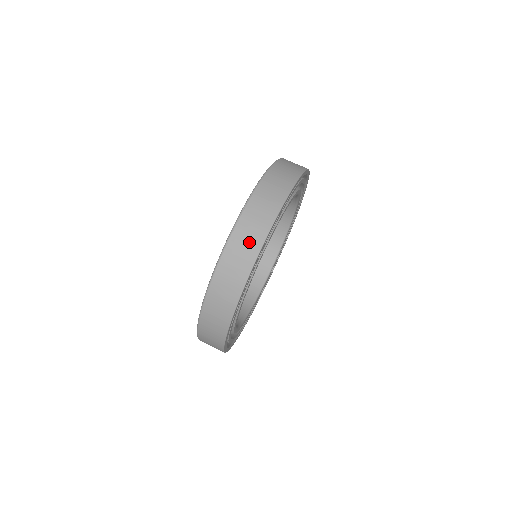
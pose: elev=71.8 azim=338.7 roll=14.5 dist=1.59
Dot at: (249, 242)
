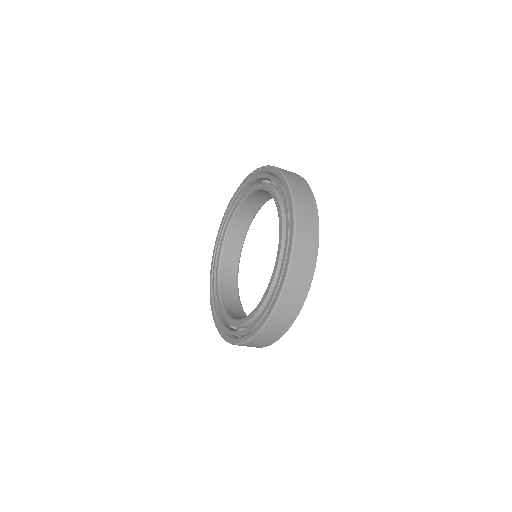
Dot at: (304, 271)
